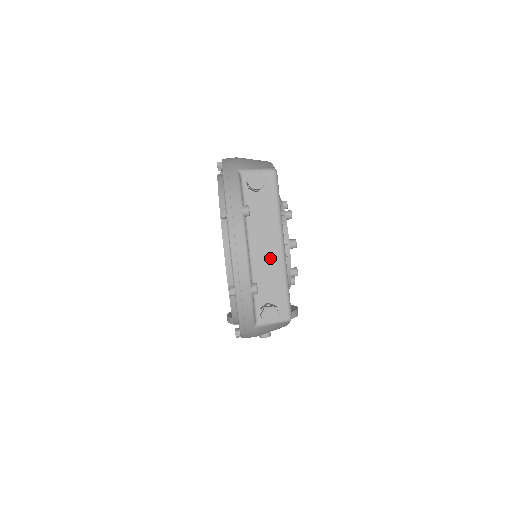
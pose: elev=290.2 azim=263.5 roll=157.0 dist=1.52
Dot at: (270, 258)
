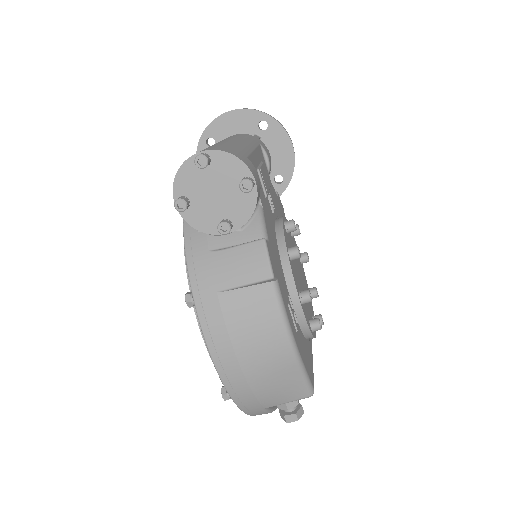
Dot at: occluded
